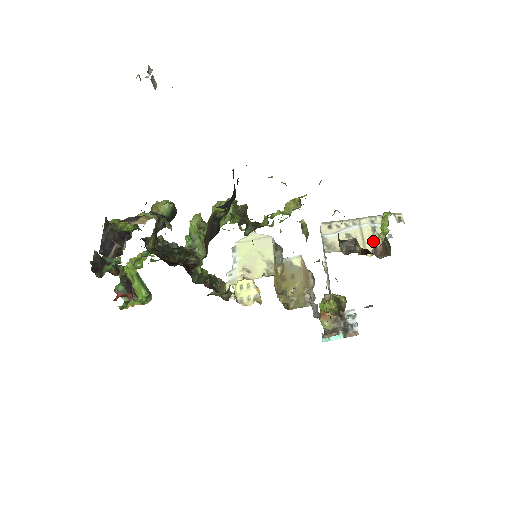
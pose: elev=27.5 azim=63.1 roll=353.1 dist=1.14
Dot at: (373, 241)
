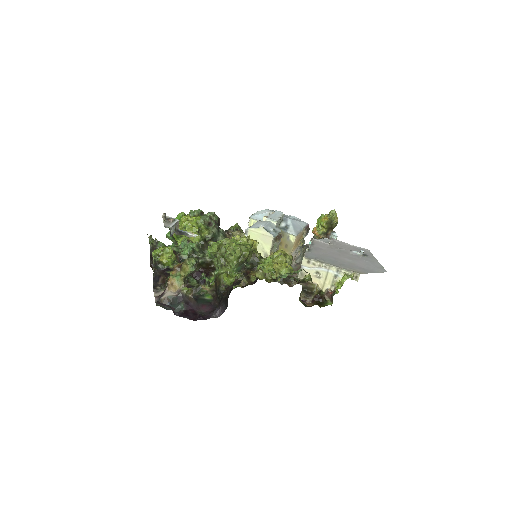
Dot at: (331, 284)
